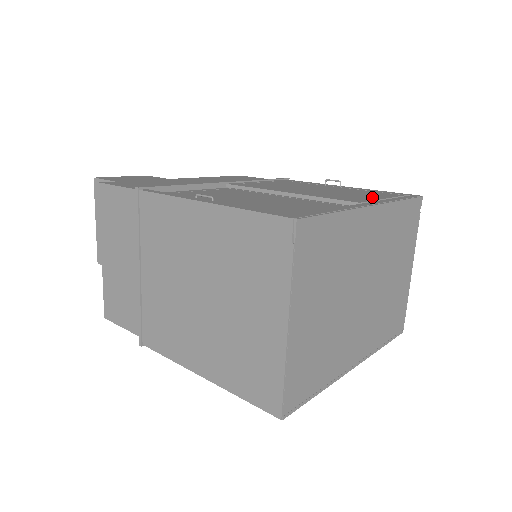
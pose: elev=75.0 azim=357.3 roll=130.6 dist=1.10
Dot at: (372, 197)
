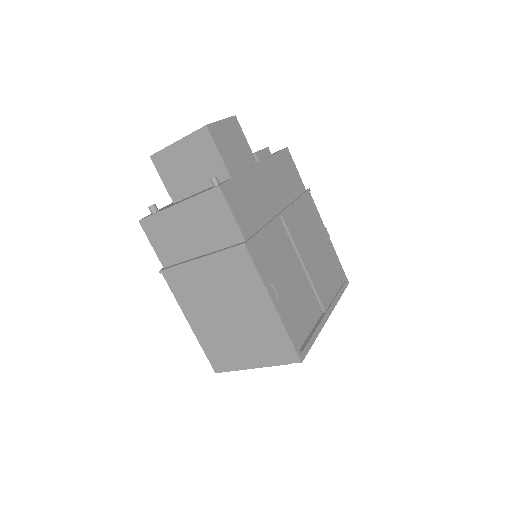
Dot at: (332, 290)
